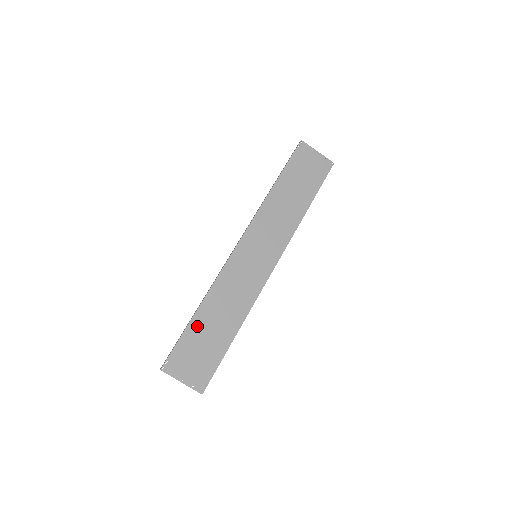
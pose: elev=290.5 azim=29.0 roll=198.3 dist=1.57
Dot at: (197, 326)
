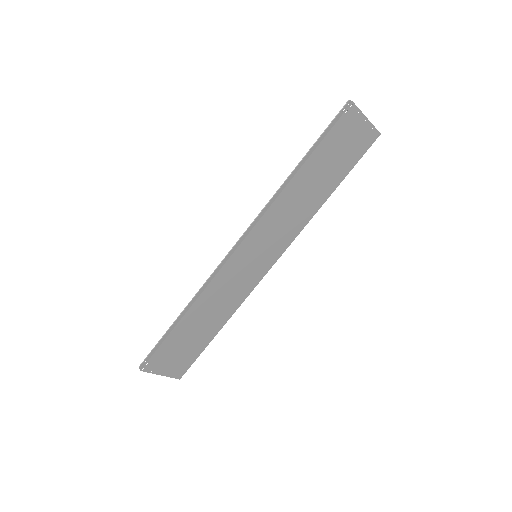
Dot at: (181, 331)
